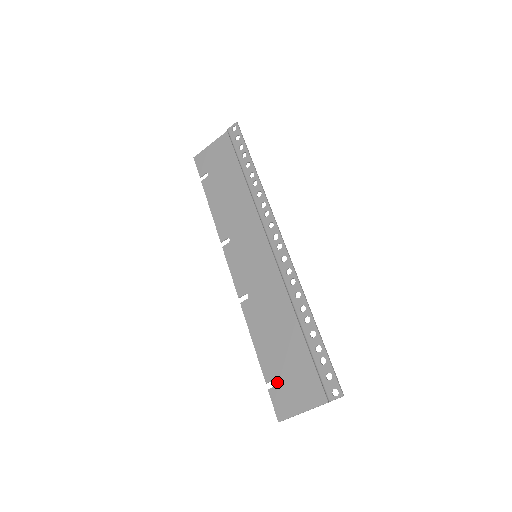
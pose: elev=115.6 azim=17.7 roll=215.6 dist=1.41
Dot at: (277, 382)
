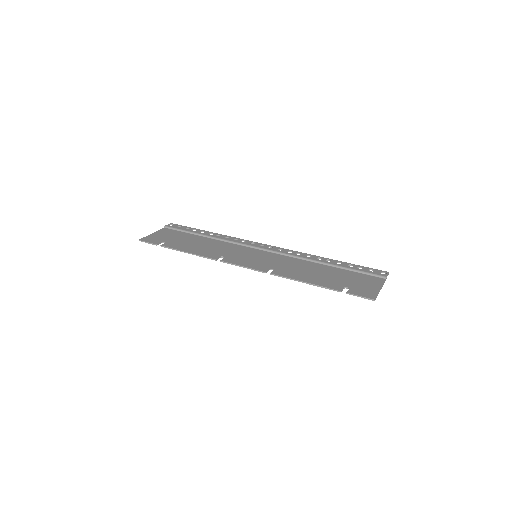
Dot at: (347, 287)
